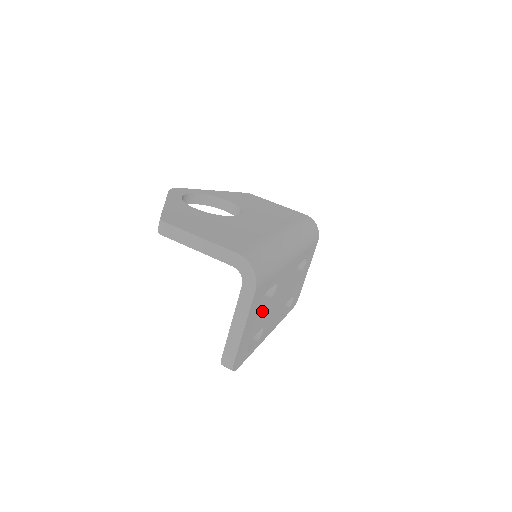
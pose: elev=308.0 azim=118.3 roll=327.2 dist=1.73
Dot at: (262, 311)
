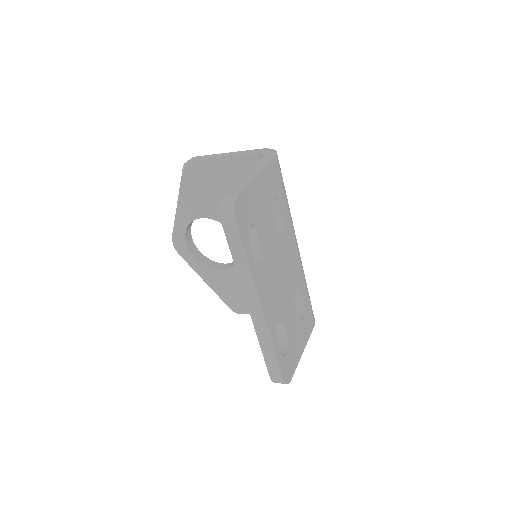
Dot at: (270, 218)
